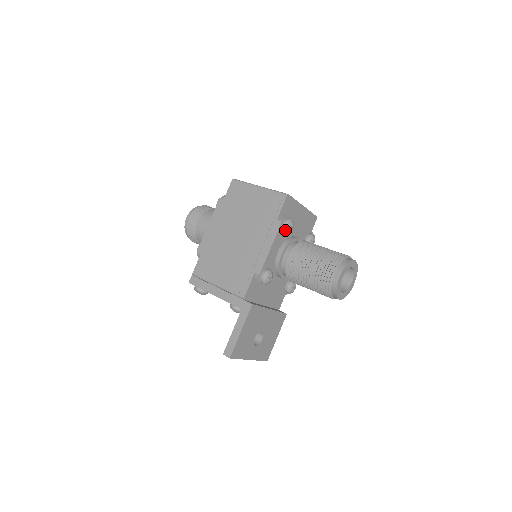
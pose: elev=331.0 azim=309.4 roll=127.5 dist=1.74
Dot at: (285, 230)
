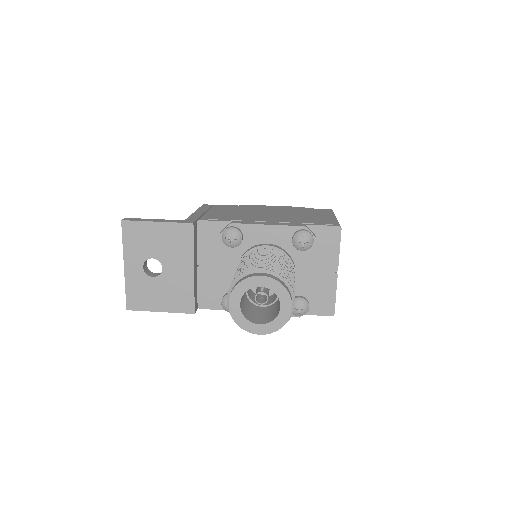
Dot at: (297, 234)
